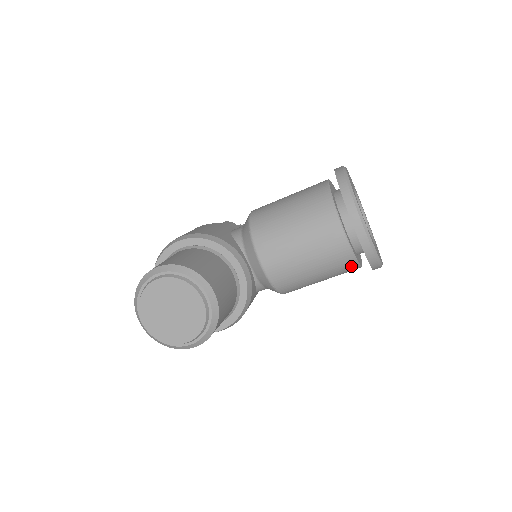
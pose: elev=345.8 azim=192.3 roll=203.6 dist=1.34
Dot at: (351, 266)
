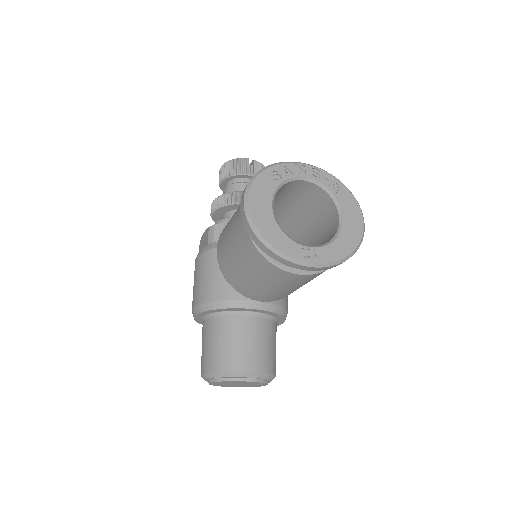
Dot at: occluded
